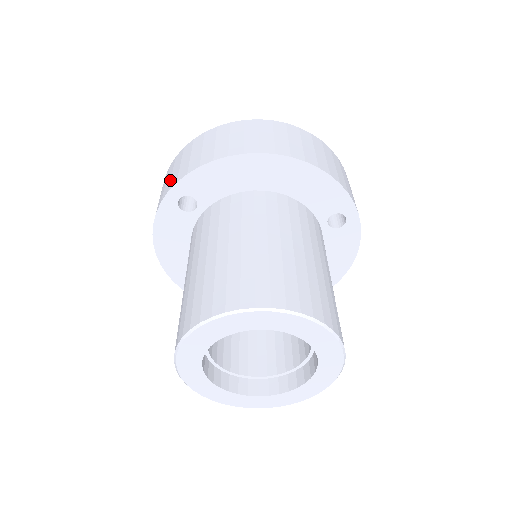
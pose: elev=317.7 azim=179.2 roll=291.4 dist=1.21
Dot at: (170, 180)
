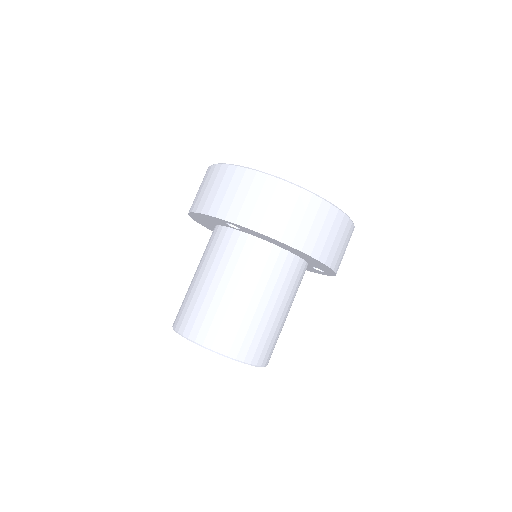
Dot at: (231, 204)
